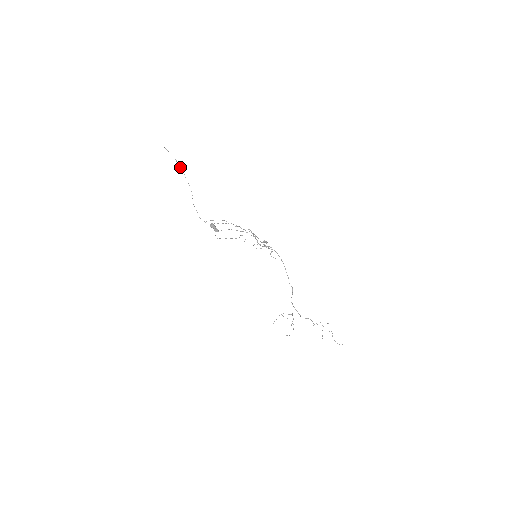
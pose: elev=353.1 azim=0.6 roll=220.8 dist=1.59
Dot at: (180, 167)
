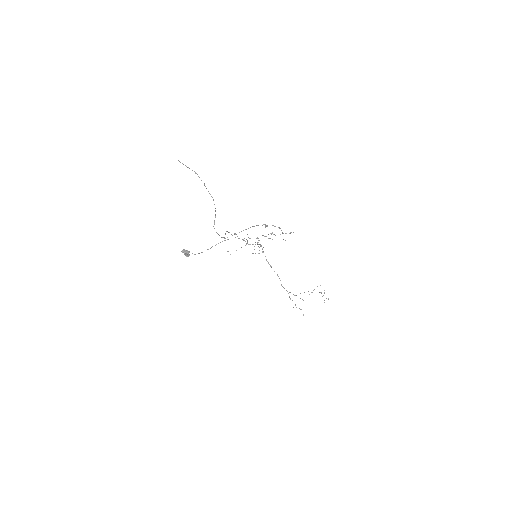
Dot at: occluded
